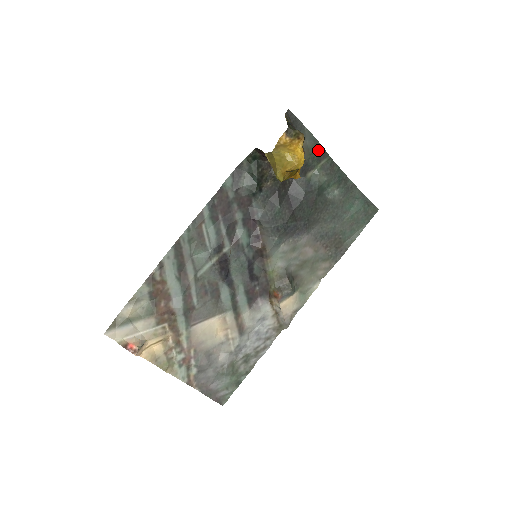
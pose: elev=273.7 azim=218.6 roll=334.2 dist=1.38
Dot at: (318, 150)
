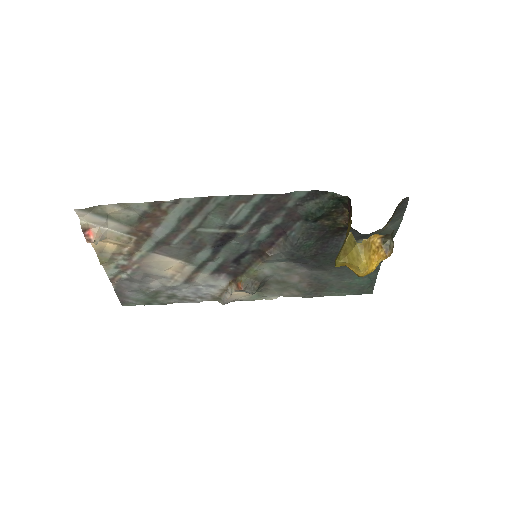
Dot at: occluded
